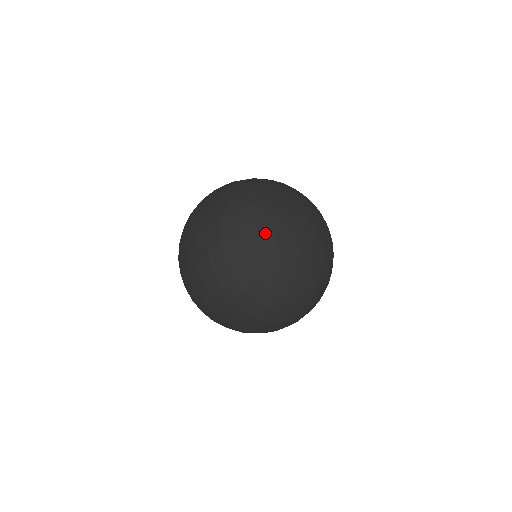
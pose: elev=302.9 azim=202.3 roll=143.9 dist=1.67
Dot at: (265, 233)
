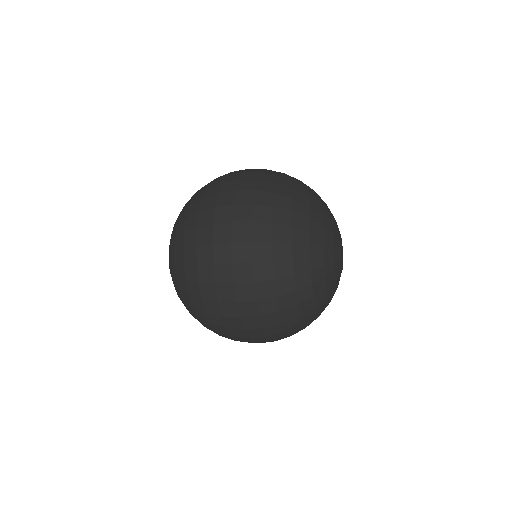
Dot at: (331, 272)
